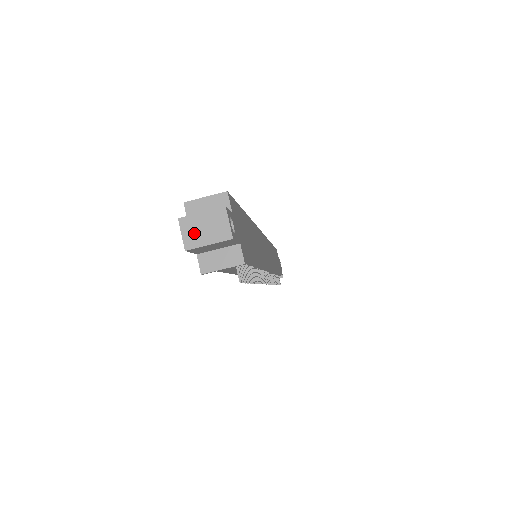
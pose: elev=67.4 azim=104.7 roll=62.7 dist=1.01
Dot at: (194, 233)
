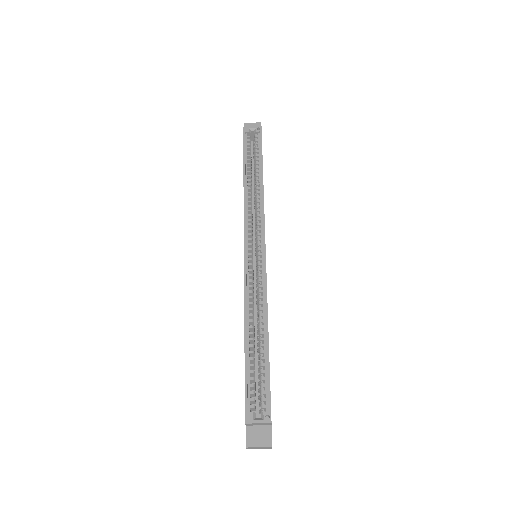
Dot at: occluded
